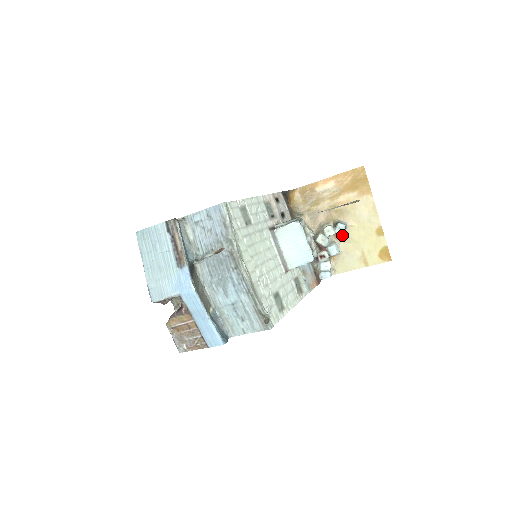
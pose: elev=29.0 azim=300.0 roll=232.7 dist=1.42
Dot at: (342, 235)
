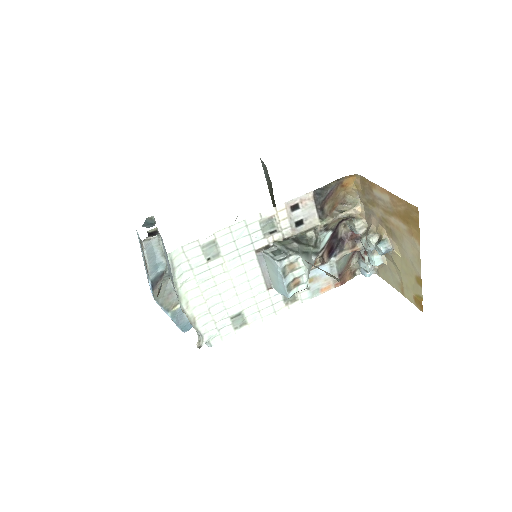
Dot at: occluded
